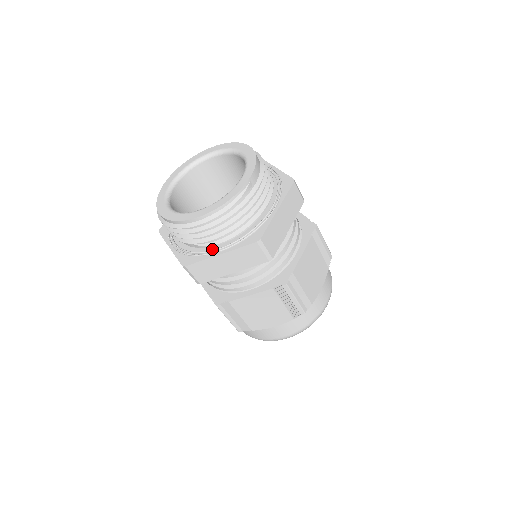
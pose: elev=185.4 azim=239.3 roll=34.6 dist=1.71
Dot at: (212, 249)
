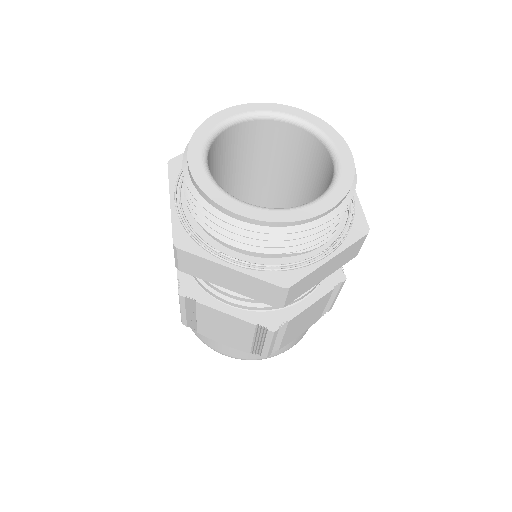
Dot at: (311, 254)
